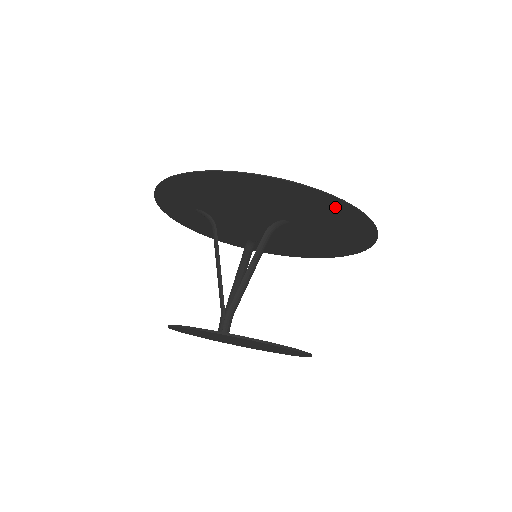
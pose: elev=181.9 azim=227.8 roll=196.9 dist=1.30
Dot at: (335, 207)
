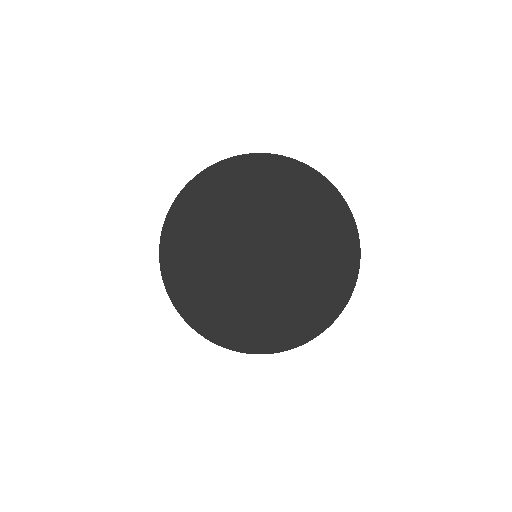
Dot at: (344, 232)
